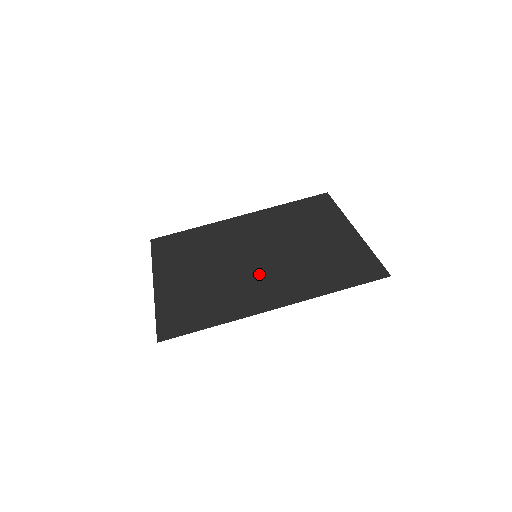
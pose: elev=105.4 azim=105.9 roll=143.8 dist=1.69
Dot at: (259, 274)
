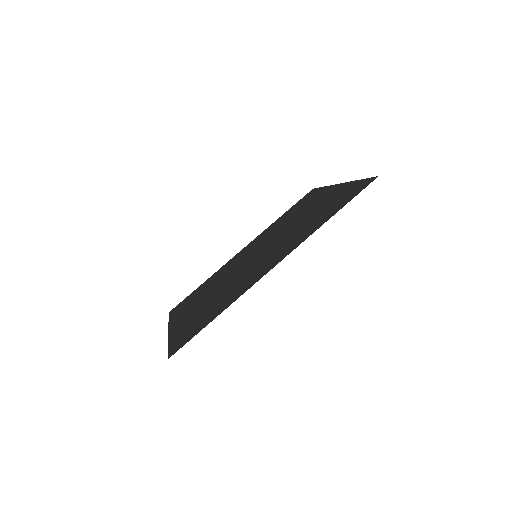
Dot at: (259, 261)
